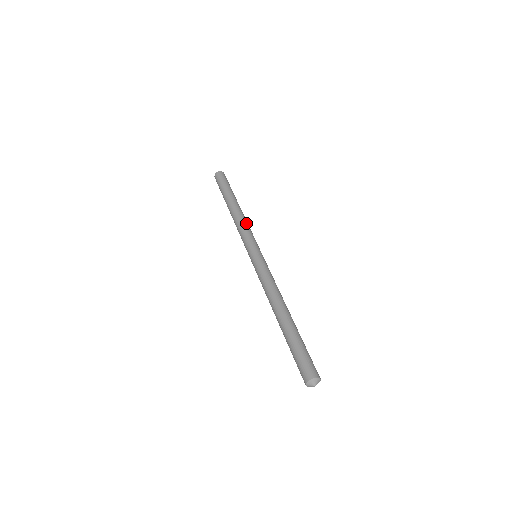
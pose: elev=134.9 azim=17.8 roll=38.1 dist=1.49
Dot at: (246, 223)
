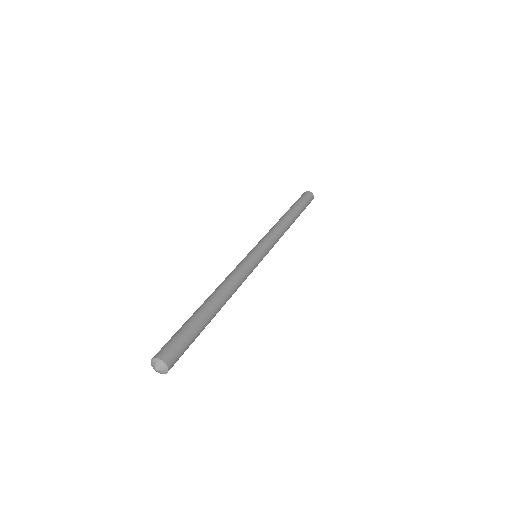
Dot at: (274, 228)
